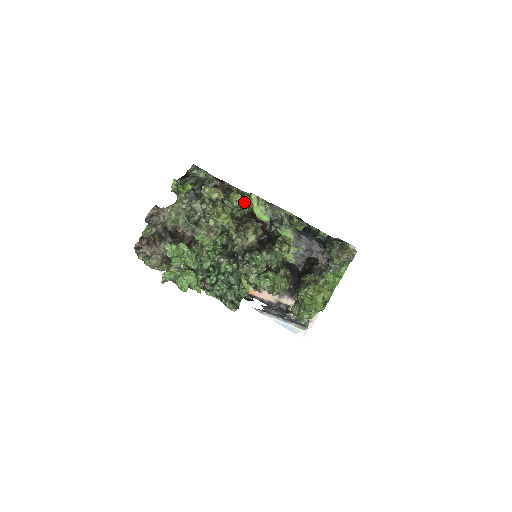
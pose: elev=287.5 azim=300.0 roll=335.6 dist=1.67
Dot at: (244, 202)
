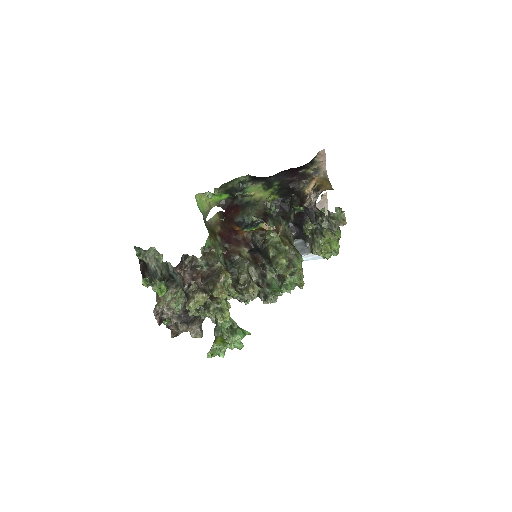
Dot at: (226, 281)
